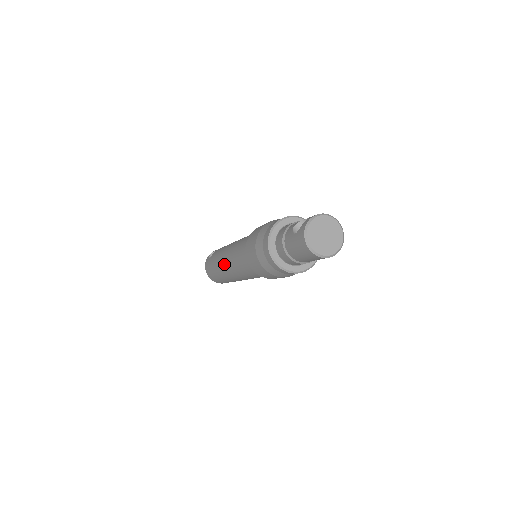
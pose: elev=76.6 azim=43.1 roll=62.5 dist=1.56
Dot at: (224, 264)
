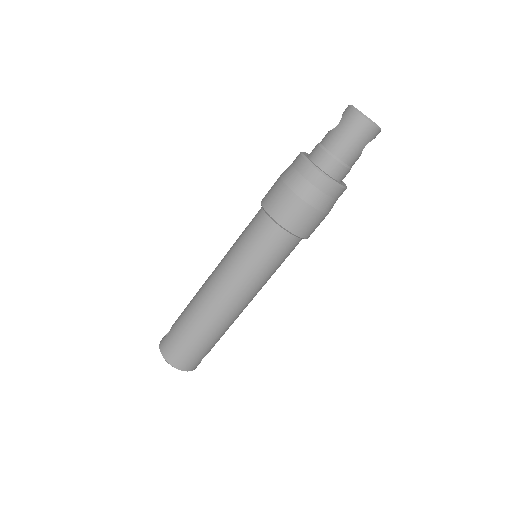
Dot at: (213, 289)
